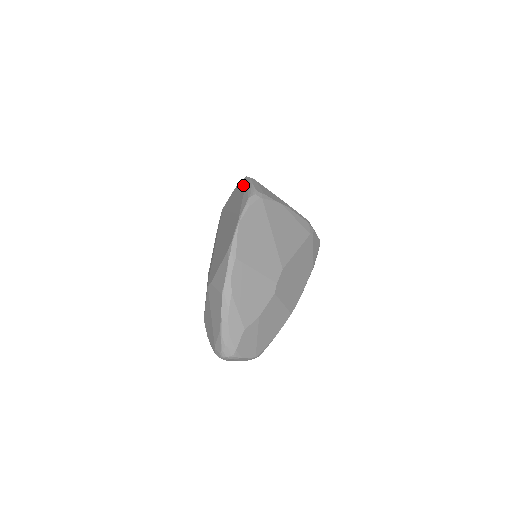
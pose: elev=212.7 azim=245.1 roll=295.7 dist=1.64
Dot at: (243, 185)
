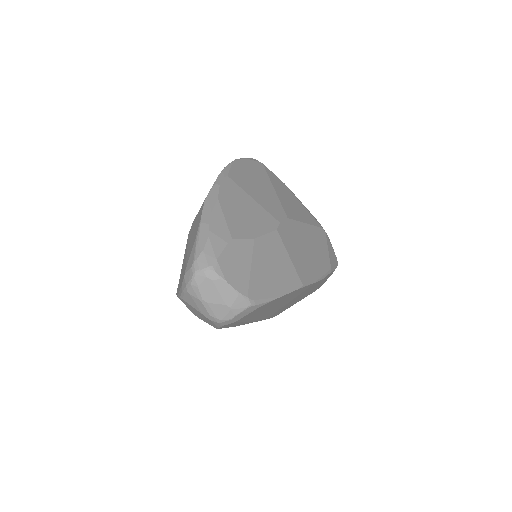
Dot at: occluded
